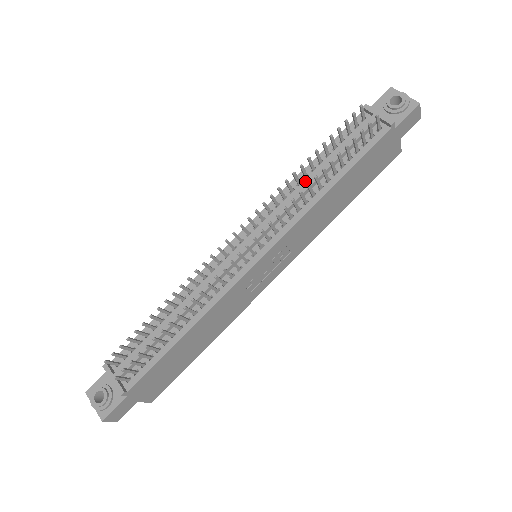
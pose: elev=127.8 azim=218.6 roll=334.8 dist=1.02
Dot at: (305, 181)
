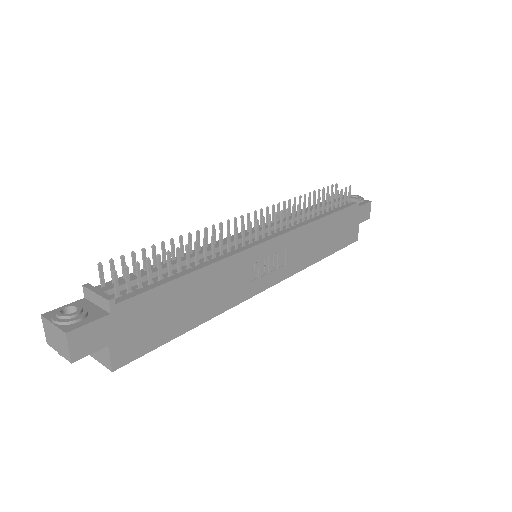
Dot at: occluded
